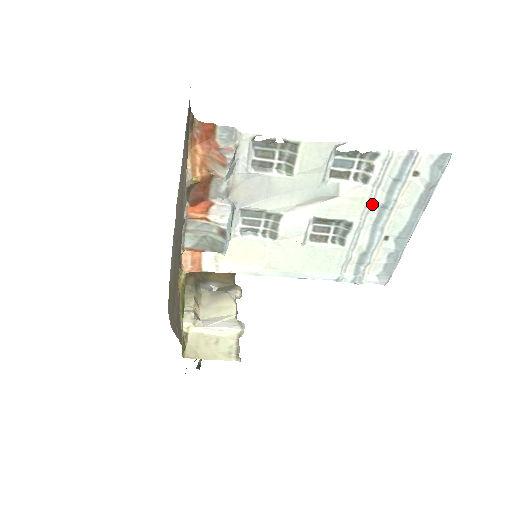
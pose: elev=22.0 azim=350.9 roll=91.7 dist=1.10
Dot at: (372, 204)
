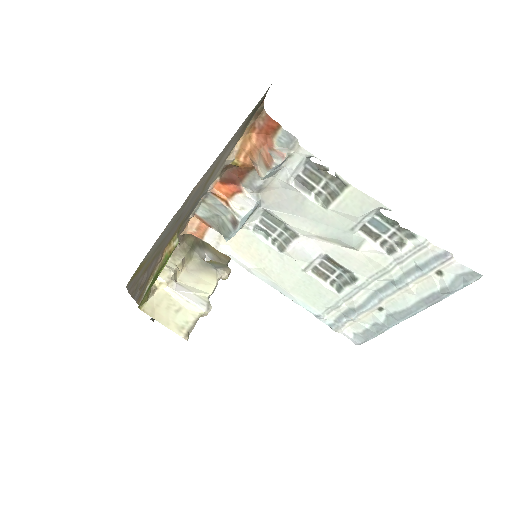
Dot at: (384, 274)
